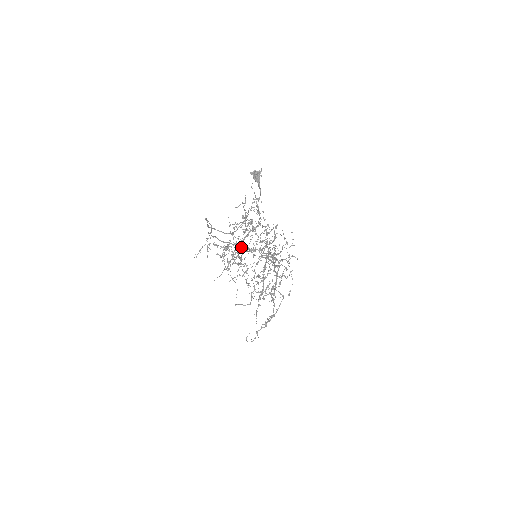
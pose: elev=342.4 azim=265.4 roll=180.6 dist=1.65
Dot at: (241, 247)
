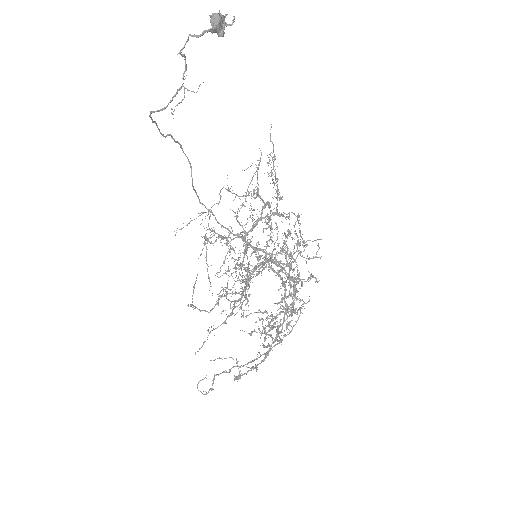
Dot at: occluded
